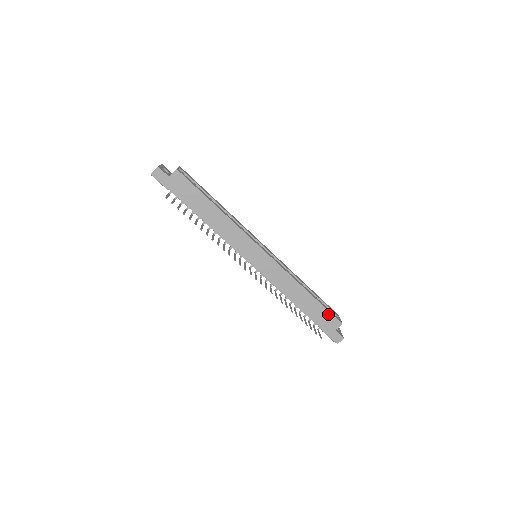
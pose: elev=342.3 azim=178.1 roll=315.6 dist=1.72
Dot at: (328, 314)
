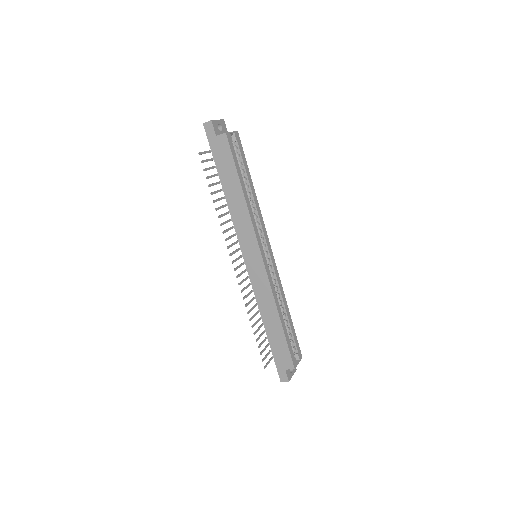
Dot at: (287, 351)
